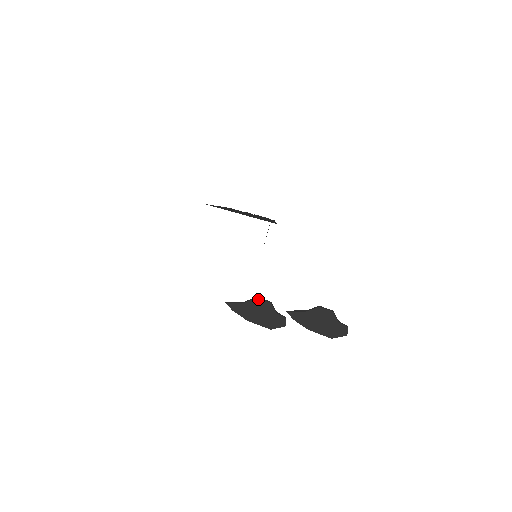
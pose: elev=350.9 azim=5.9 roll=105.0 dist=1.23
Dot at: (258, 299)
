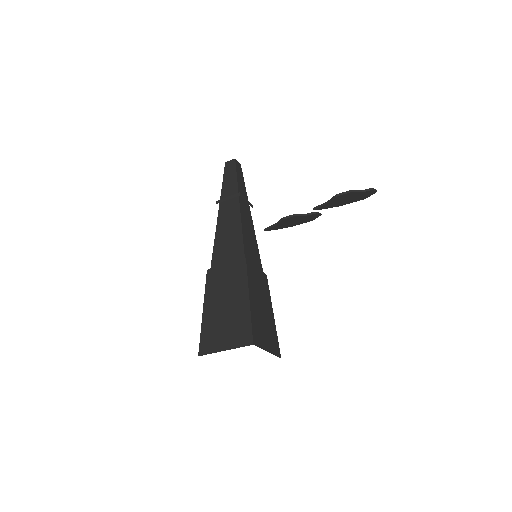
Dot at: (284, 219)
